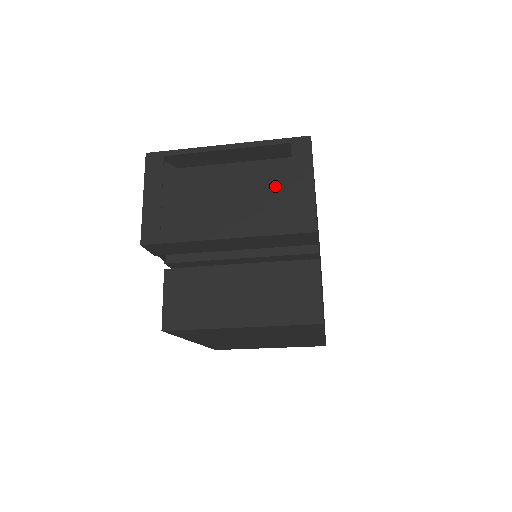
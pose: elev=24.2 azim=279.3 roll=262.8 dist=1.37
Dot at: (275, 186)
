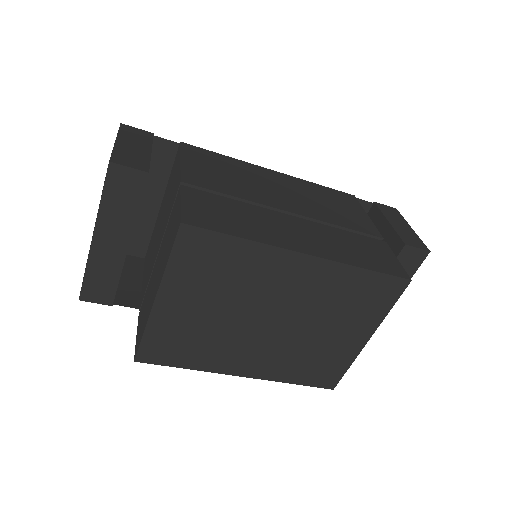
Dot at: occluded
